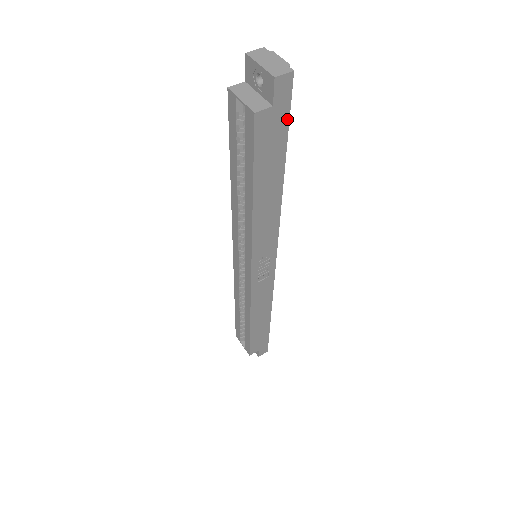
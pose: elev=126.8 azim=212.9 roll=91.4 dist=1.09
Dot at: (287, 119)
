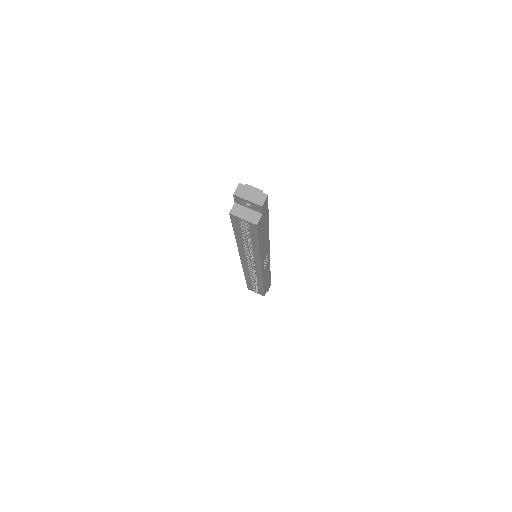
Dot at: (267, 209)
